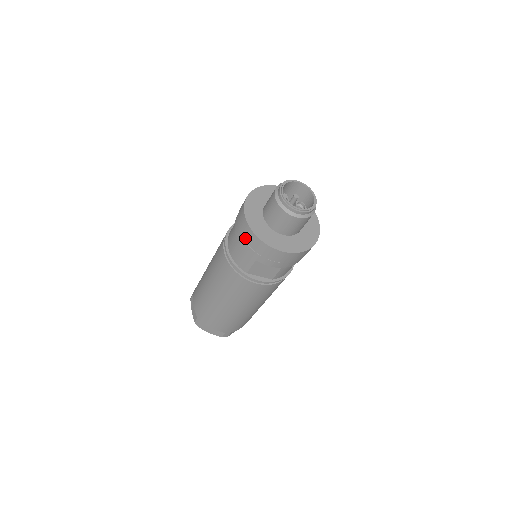
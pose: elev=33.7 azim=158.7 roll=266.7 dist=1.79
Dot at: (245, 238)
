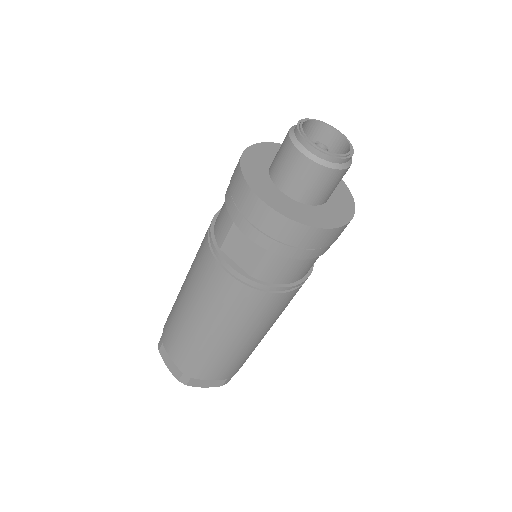
Dot at: (231, 181)
